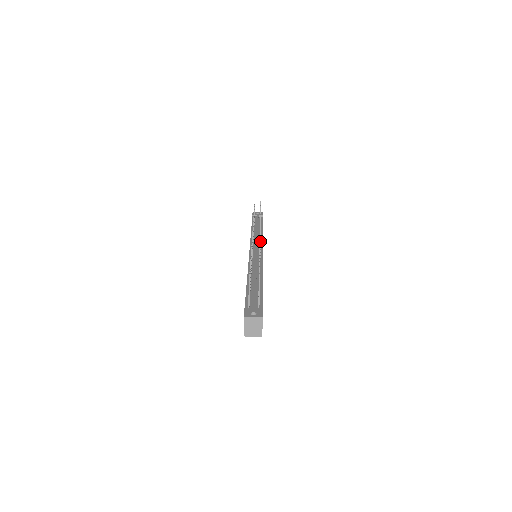
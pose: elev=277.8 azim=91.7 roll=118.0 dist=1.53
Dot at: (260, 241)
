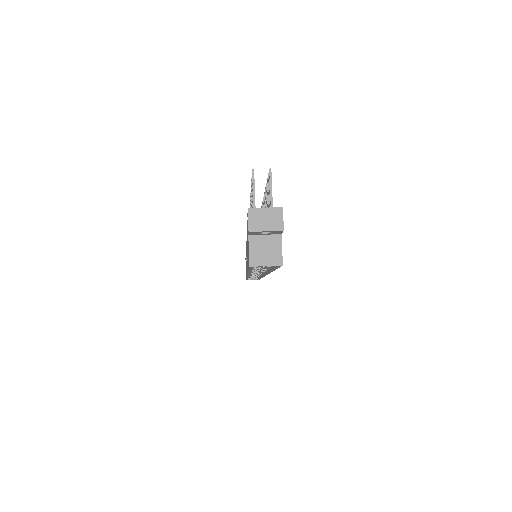
Dot at: occluded
